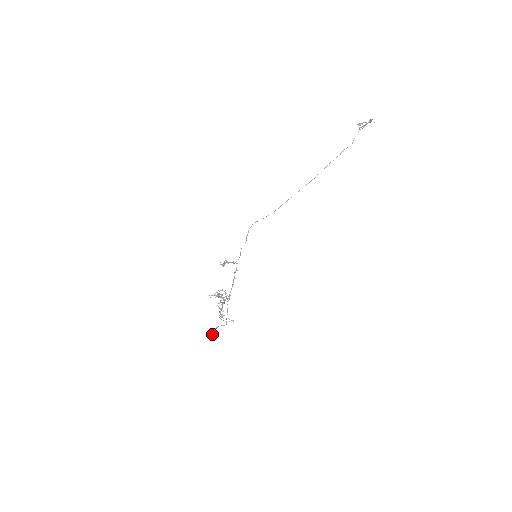
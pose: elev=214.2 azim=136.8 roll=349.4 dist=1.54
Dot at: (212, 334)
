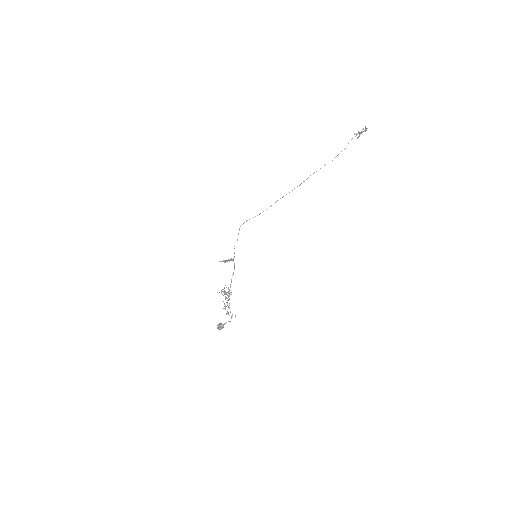
Dot at: (220, 329)
